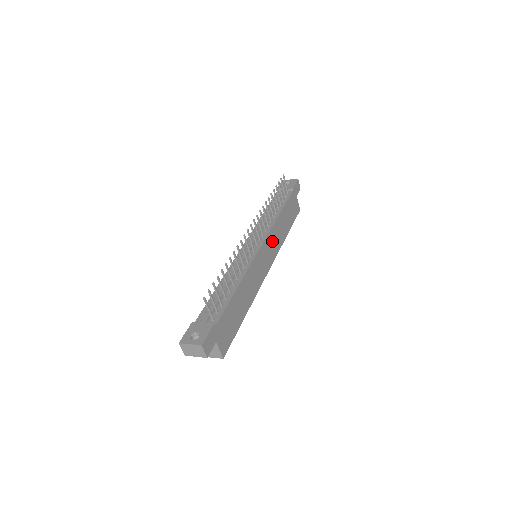
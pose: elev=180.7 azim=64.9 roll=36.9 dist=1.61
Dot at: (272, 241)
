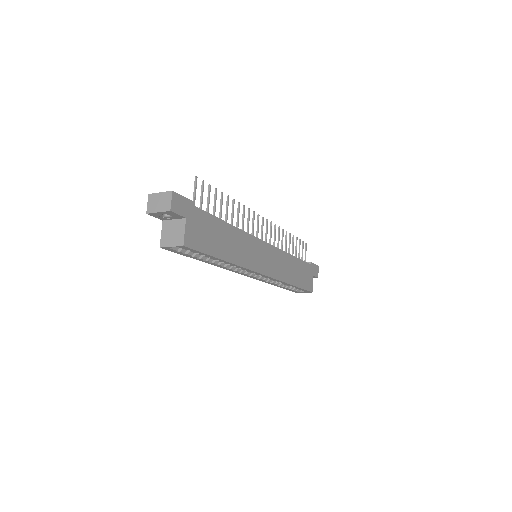
Dot at: (277, 260)
